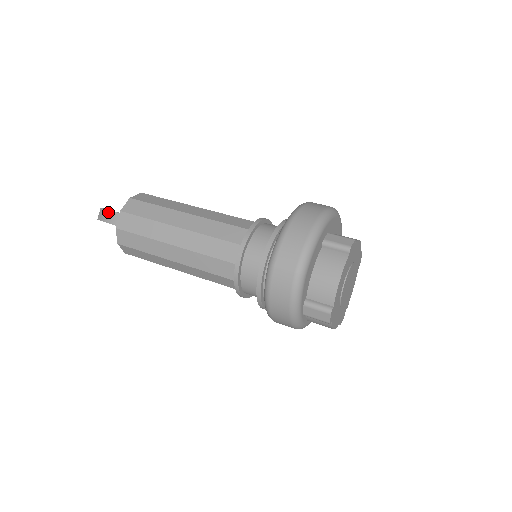
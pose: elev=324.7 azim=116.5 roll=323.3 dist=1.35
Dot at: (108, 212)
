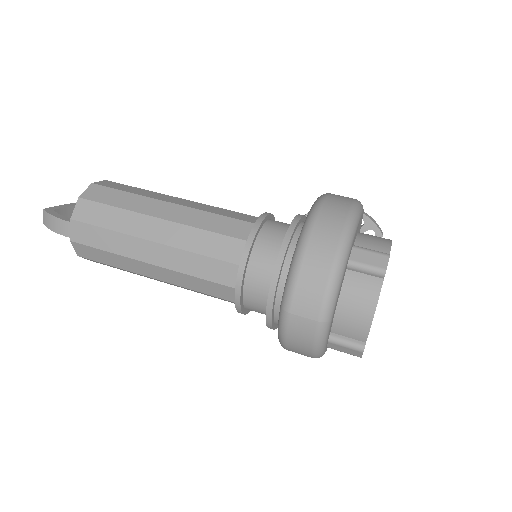
Dot at: (55, 219)
